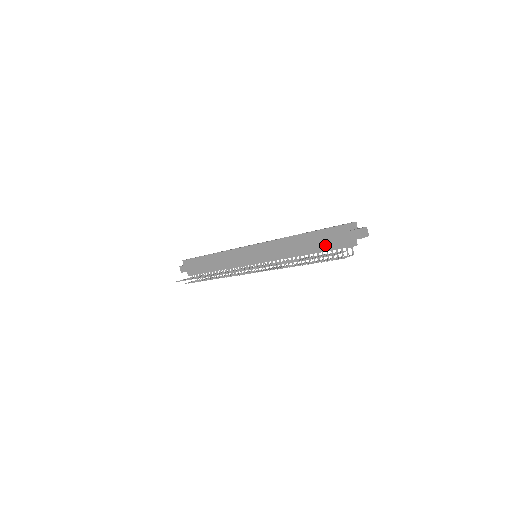
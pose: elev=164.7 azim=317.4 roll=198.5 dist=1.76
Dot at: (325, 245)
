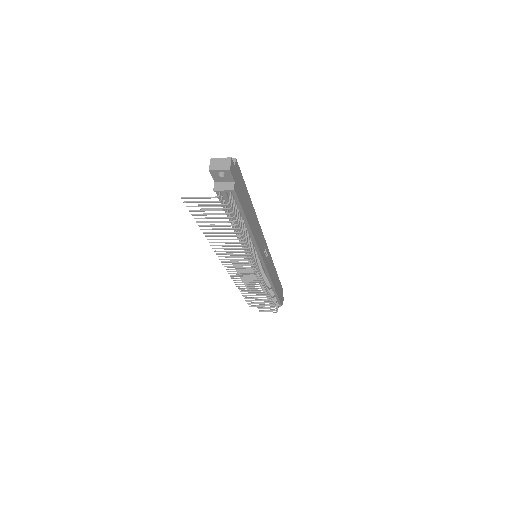
Dot at: occluded
